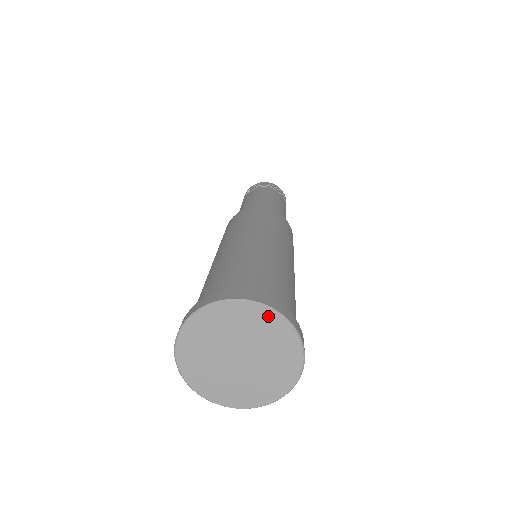
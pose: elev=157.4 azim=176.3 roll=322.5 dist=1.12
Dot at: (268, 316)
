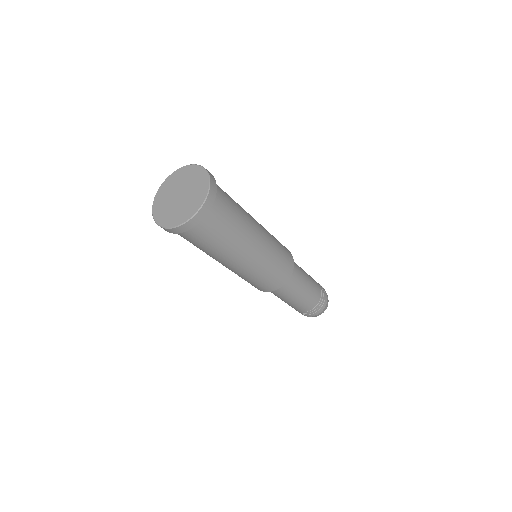
Dot at: (196, 169)
